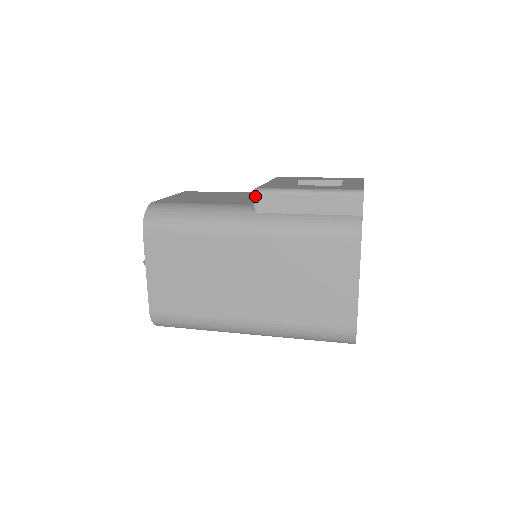
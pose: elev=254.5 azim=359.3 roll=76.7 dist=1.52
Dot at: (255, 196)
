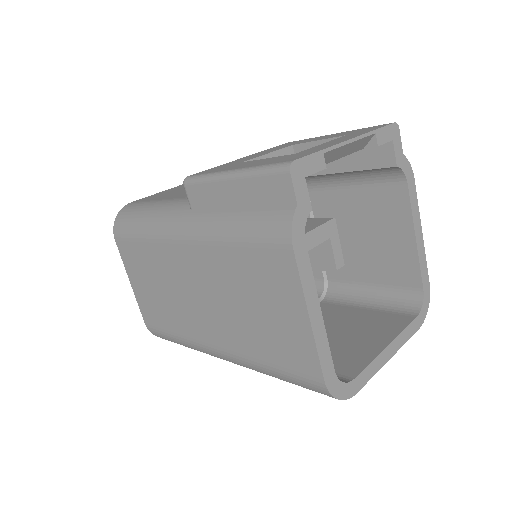
Dot at: (185, 188)
